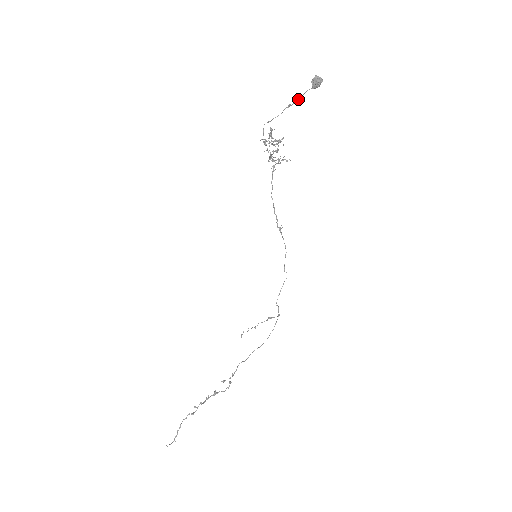
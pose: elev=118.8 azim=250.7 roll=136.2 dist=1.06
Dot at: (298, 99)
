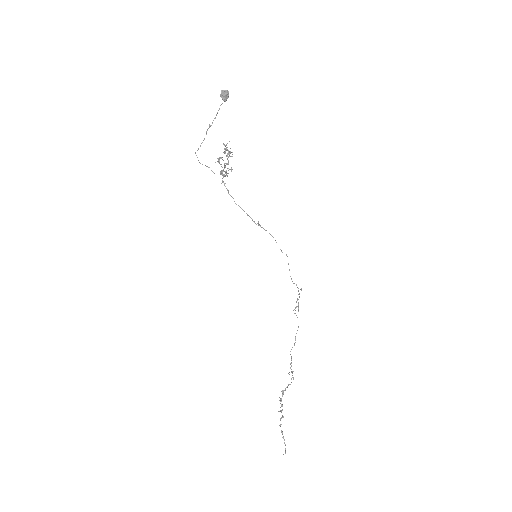
Dot at: (215, 117)
